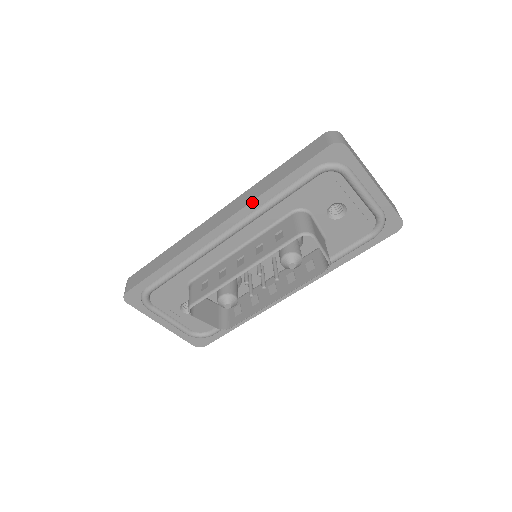
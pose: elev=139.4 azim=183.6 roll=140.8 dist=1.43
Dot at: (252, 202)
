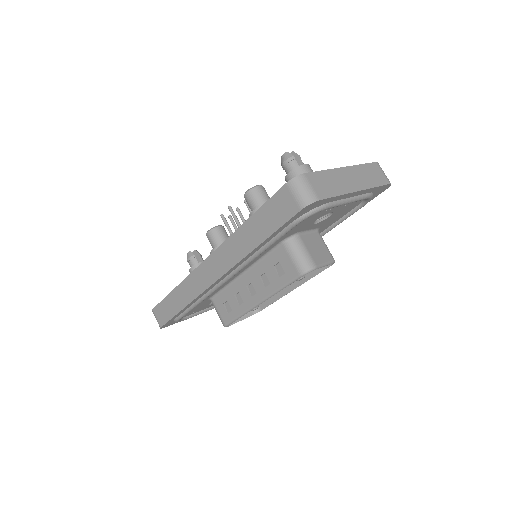
Dot at: (240, 261)
